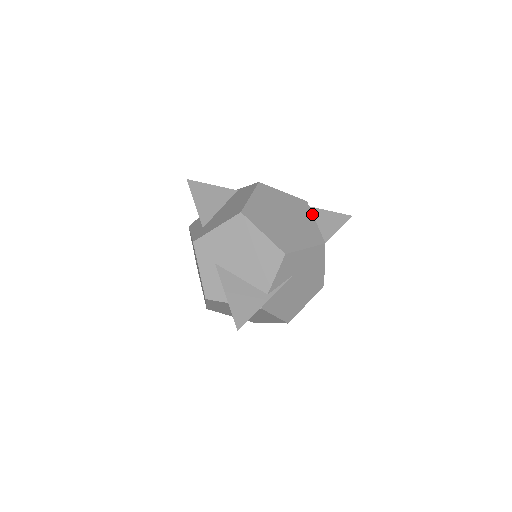
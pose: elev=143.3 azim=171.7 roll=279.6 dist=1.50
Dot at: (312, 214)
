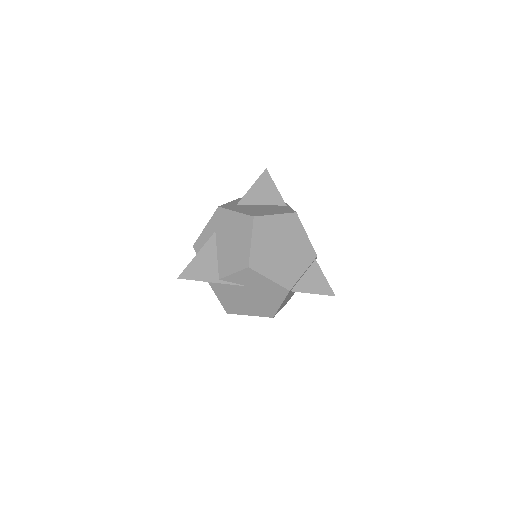
Dot at: (308, 266)
